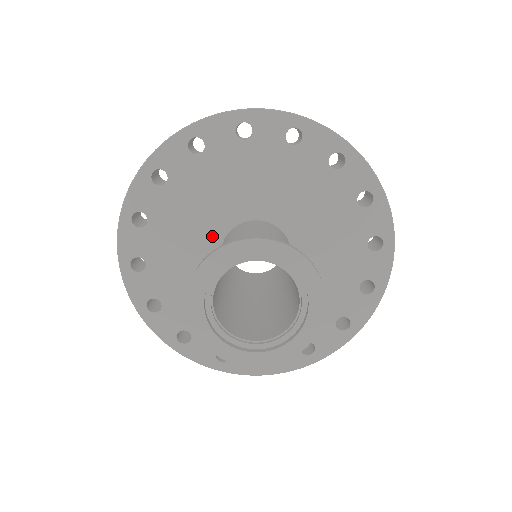
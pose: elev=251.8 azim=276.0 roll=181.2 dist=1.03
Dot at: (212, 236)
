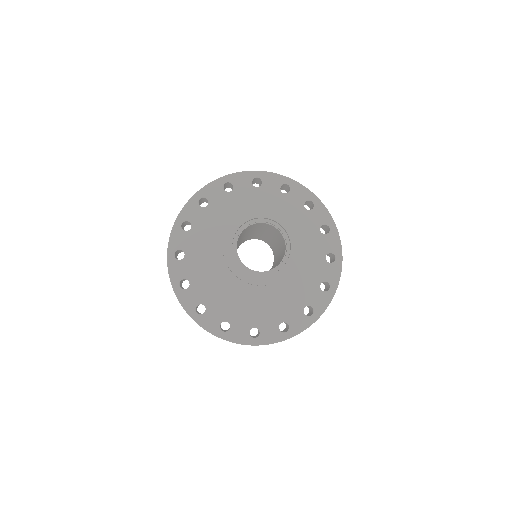
Dot at: occluded
